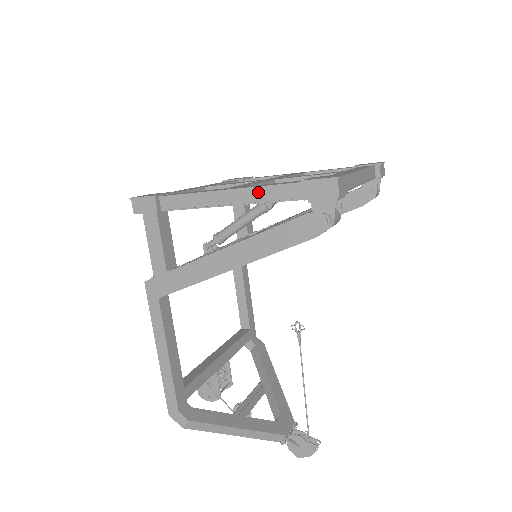
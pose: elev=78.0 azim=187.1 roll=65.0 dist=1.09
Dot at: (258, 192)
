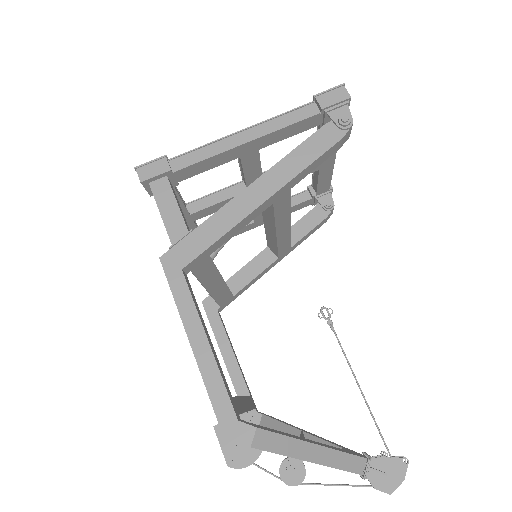
Dot at: (275, 122)
